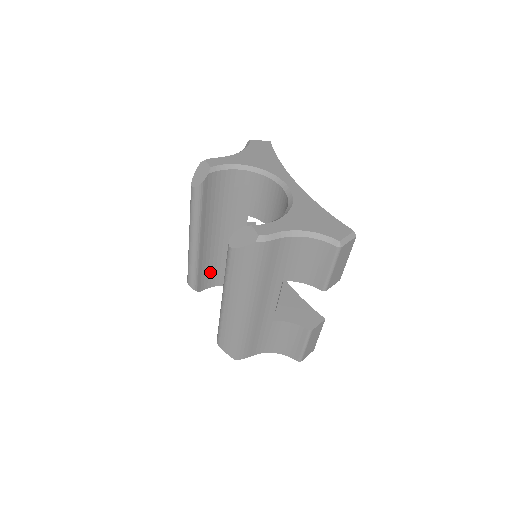
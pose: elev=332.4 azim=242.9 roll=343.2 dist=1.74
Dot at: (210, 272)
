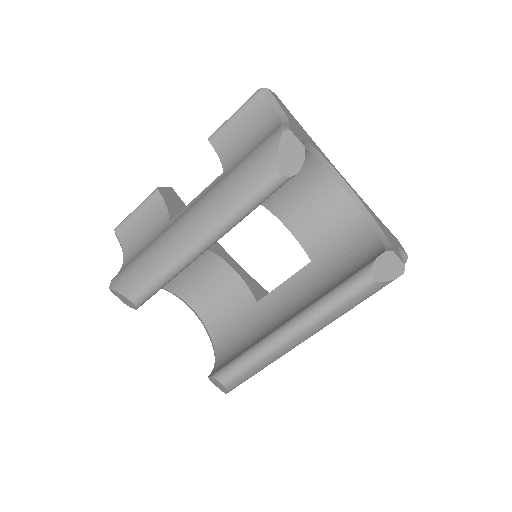
Dot at: occluded
